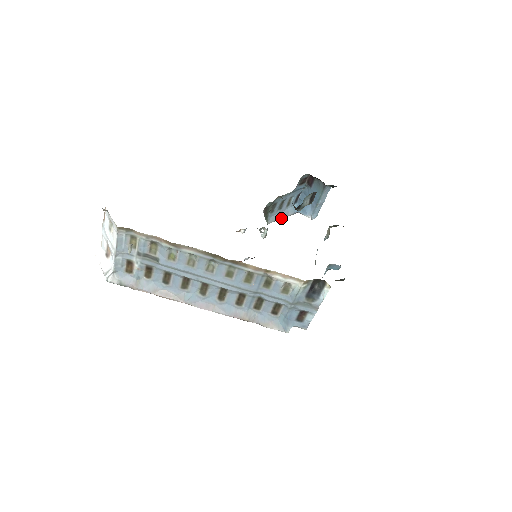
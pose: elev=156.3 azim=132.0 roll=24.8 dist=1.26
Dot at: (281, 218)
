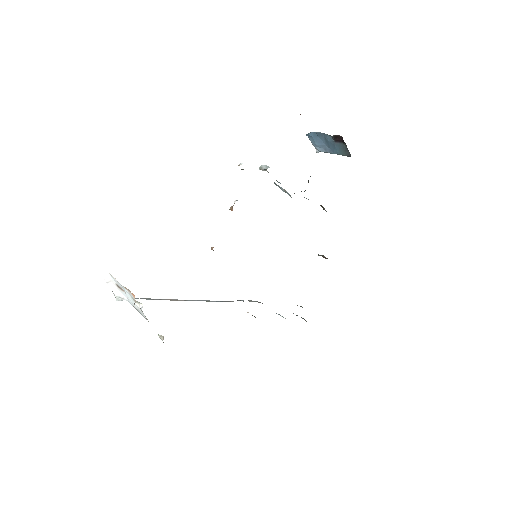
Dot at: occluded
